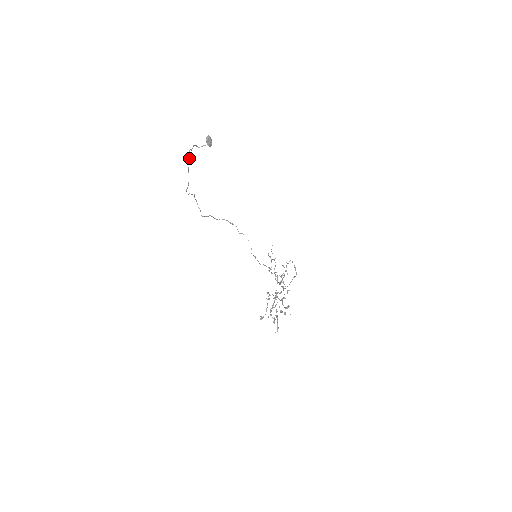
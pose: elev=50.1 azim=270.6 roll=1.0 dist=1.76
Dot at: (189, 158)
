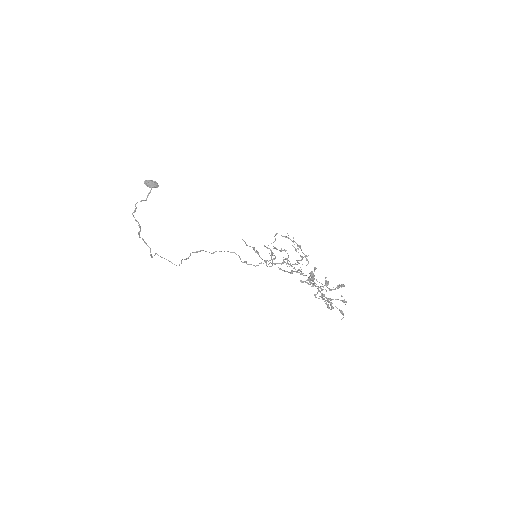
Dot at: occluded
